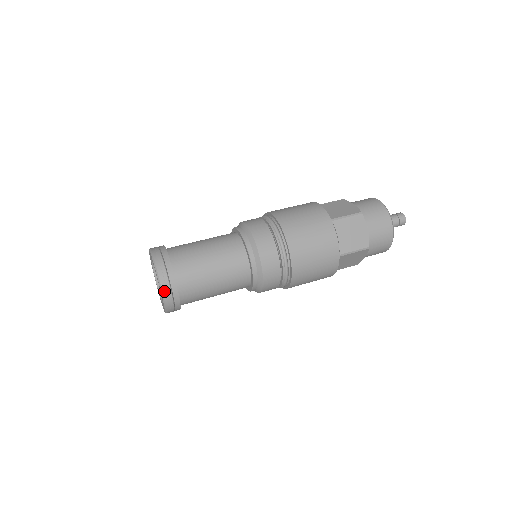
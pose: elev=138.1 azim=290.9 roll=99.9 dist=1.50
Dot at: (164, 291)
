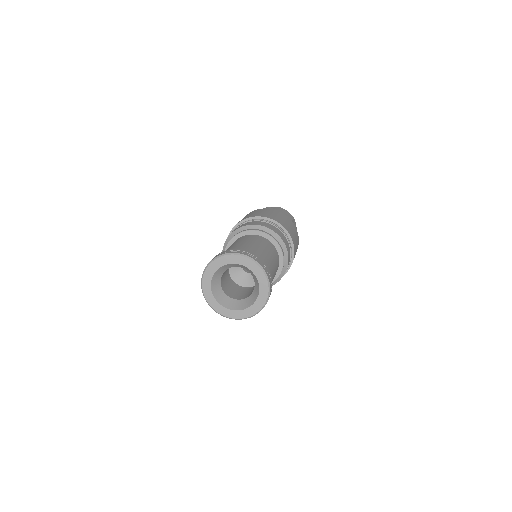
Dot at: (256, 260)
